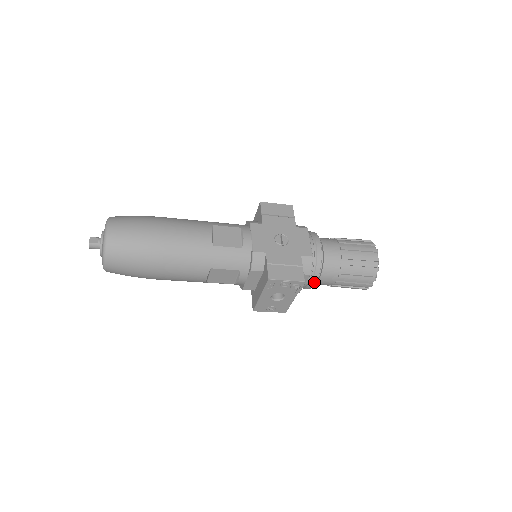
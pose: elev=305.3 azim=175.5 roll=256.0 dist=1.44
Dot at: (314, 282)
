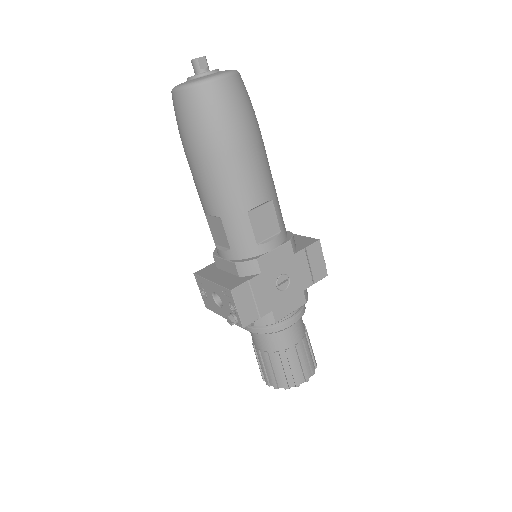
Dot at: (249, 329)
